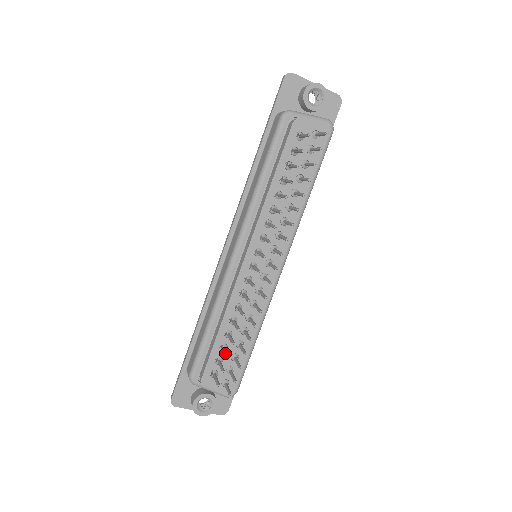
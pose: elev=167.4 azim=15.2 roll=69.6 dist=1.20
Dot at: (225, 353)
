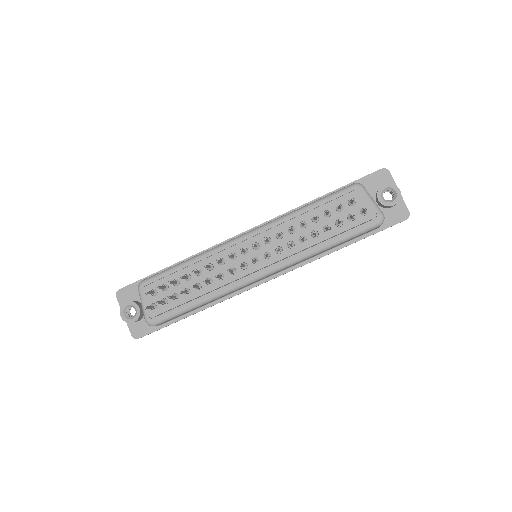
Dot at: (172, 281)
